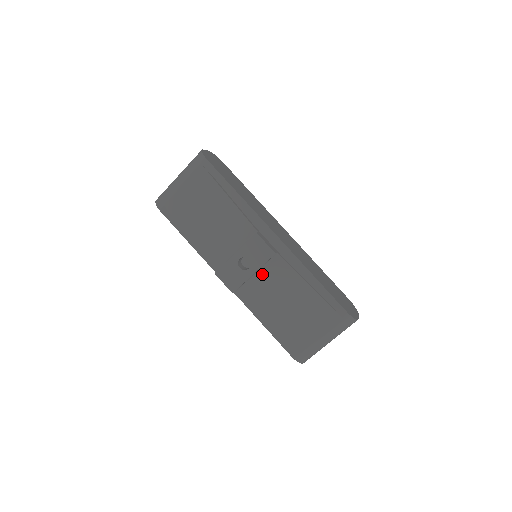
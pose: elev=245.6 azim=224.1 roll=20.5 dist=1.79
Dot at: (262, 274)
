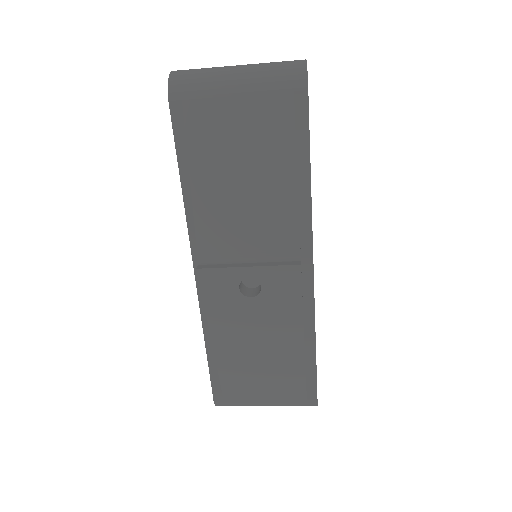
Dot at: (260, 309)
